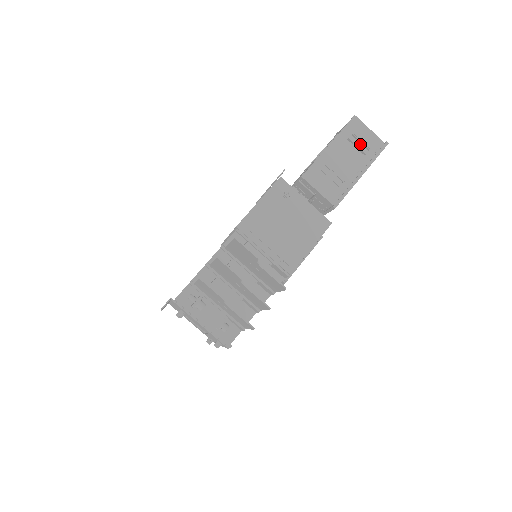
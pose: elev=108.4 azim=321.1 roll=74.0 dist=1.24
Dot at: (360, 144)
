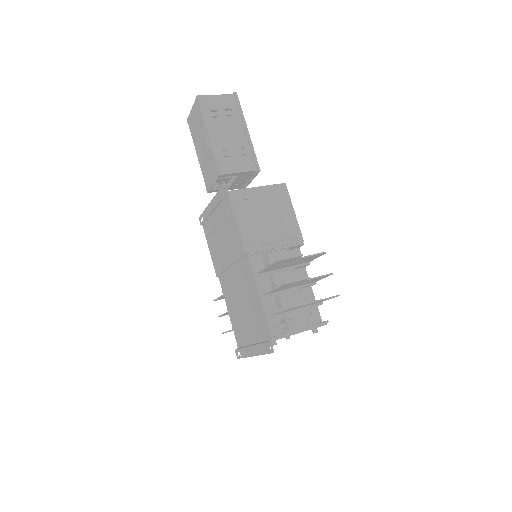
Dot at: (223, 112)
